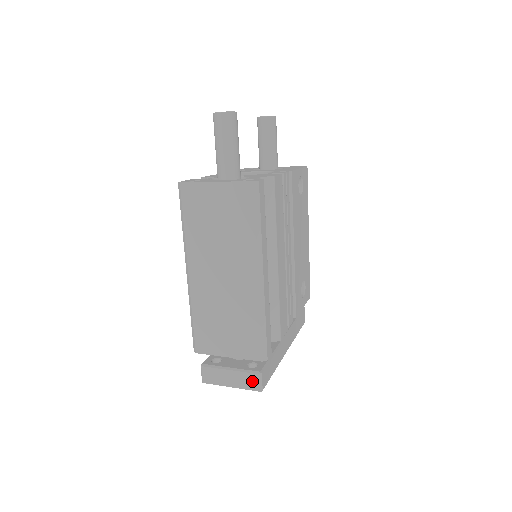
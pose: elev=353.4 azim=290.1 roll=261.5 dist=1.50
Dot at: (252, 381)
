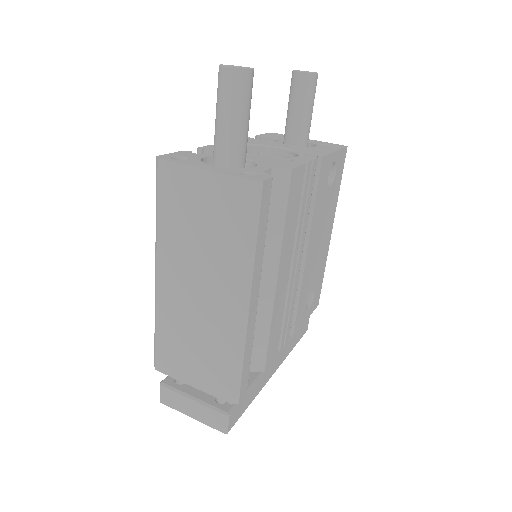
Dot at: (216, 420)
